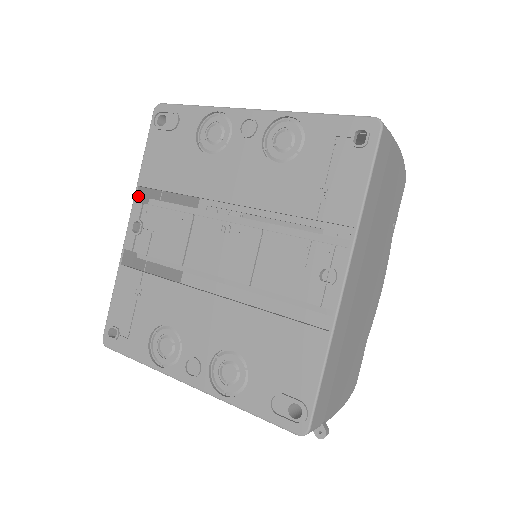
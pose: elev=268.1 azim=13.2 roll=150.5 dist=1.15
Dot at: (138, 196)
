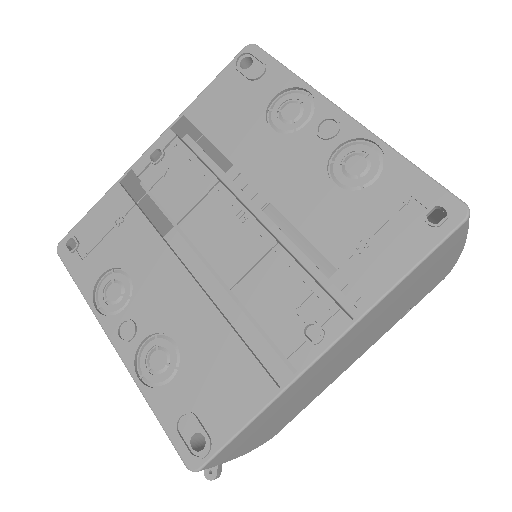
Dot at: (177, 125)
